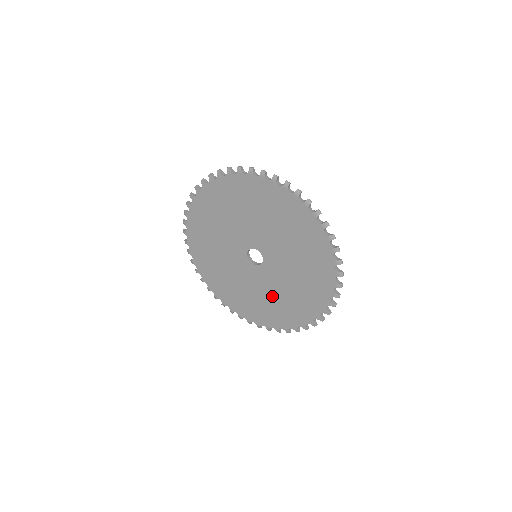
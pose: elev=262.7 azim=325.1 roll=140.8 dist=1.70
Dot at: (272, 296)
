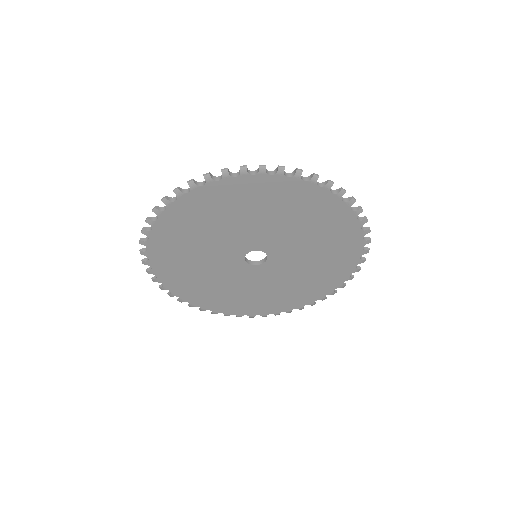
Dot at: (309, 265)
